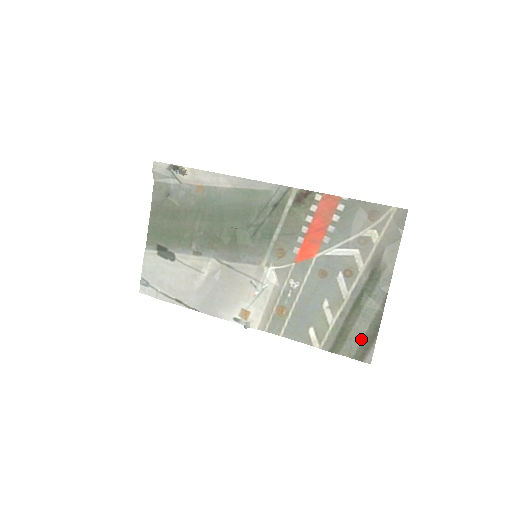
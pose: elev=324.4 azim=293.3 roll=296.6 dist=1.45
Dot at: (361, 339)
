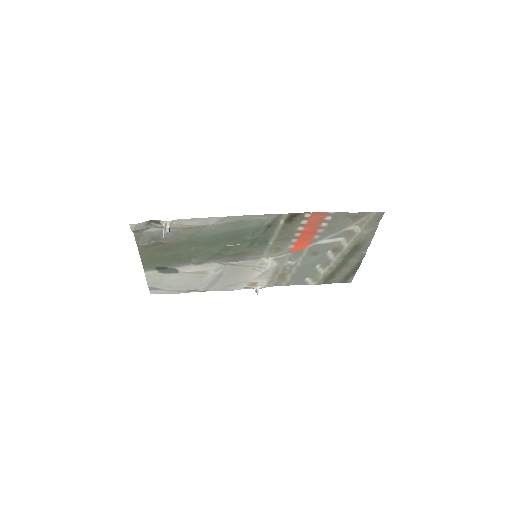
Dot at: (345, 275)
